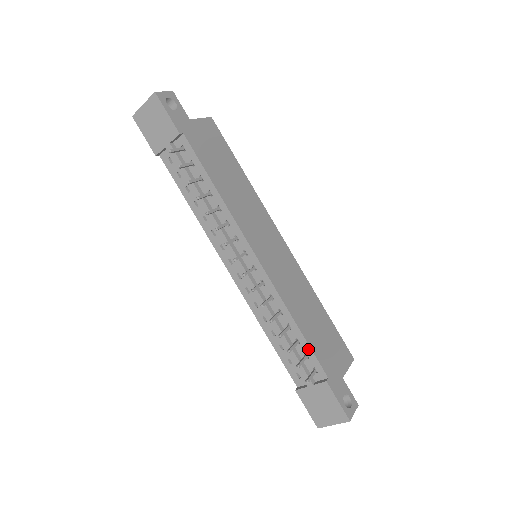
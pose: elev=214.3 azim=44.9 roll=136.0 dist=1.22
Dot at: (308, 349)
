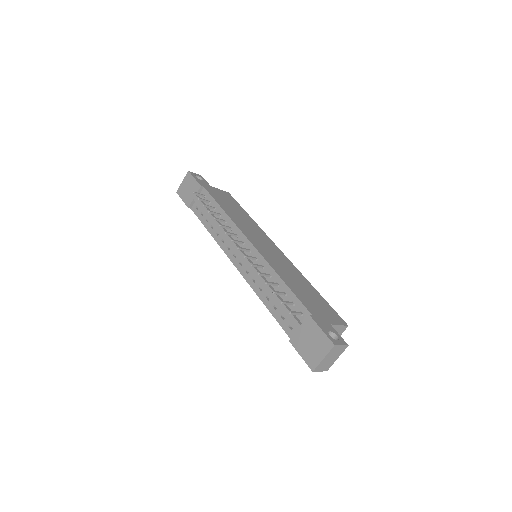
Dot at: (293, 296)
